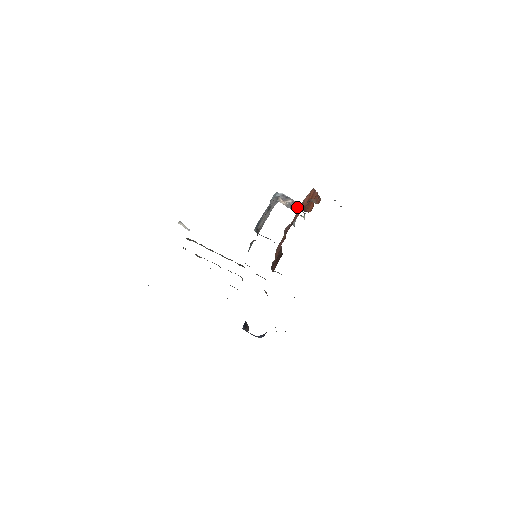
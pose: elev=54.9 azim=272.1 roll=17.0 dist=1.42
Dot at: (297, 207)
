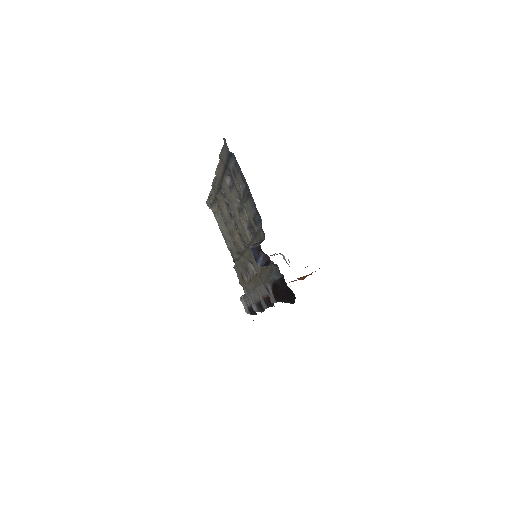
Dot at: occluded
